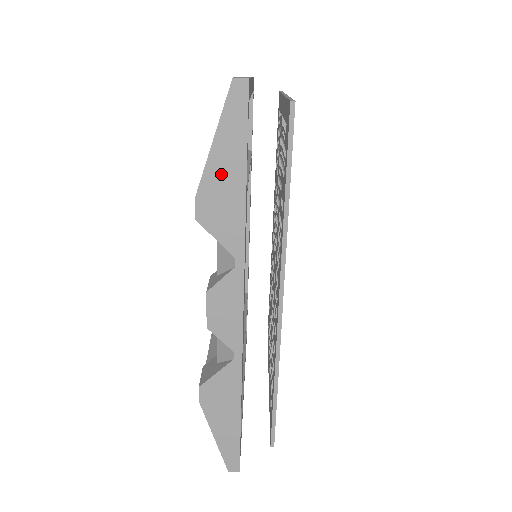
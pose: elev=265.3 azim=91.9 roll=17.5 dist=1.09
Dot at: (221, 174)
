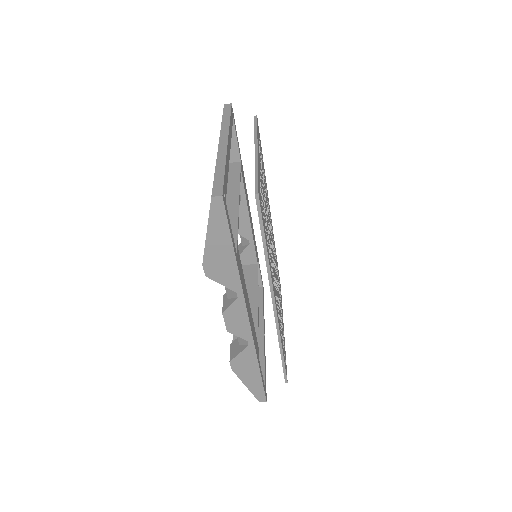
Dot at: (216, 250)
